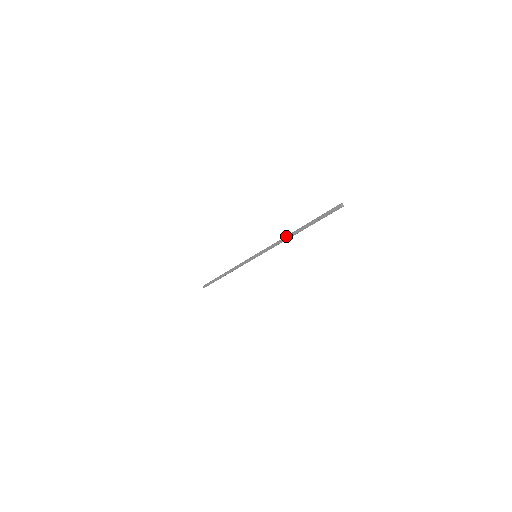
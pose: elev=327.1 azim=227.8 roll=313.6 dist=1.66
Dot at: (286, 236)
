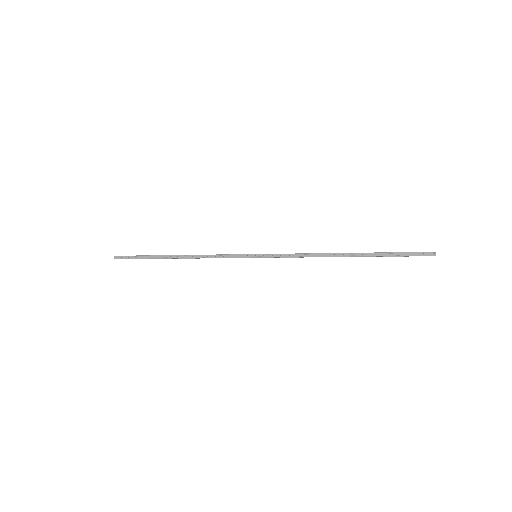
Dot at: (329, 253)
